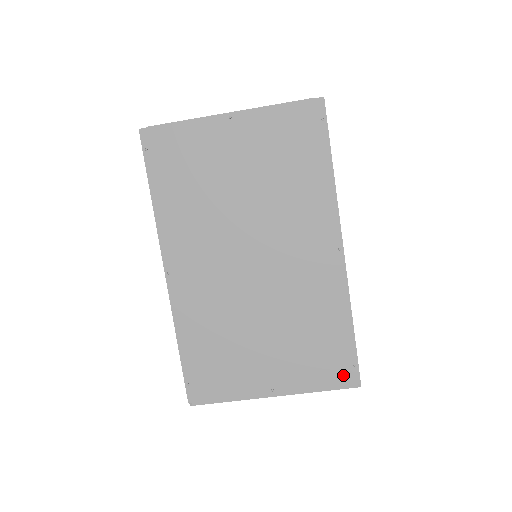
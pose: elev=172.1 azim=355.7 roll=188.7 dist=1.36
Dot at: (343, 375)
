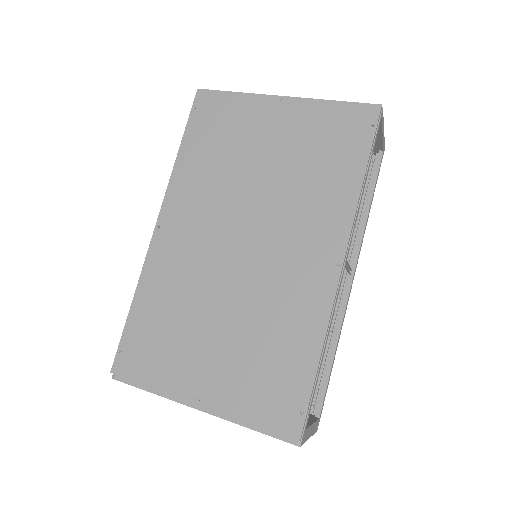
Dot at: (283, 419)
